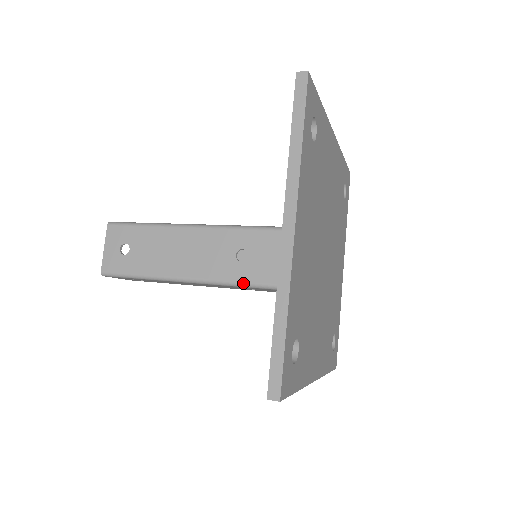
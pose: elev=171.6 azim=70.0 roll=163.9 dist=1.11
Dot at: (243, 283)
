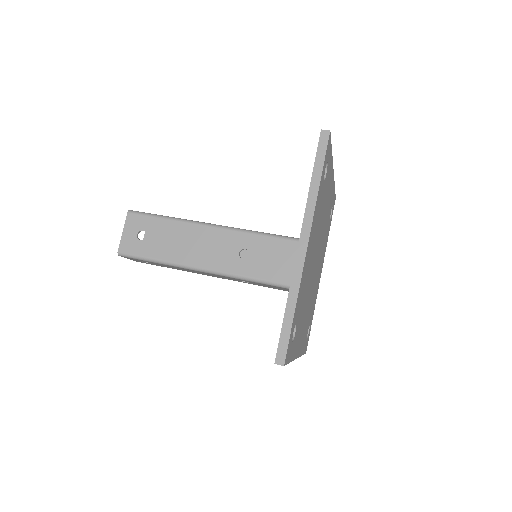
Dot at: (243, 276)
